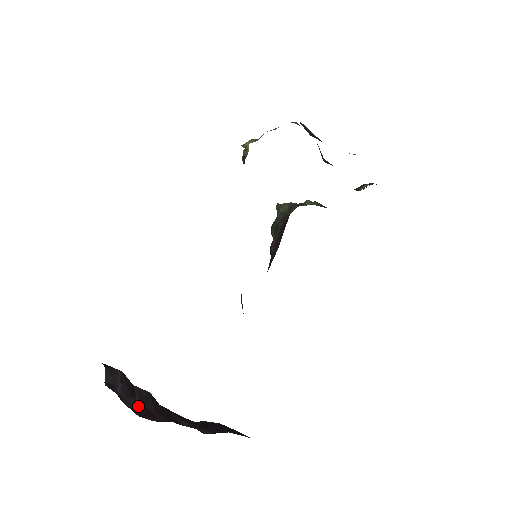
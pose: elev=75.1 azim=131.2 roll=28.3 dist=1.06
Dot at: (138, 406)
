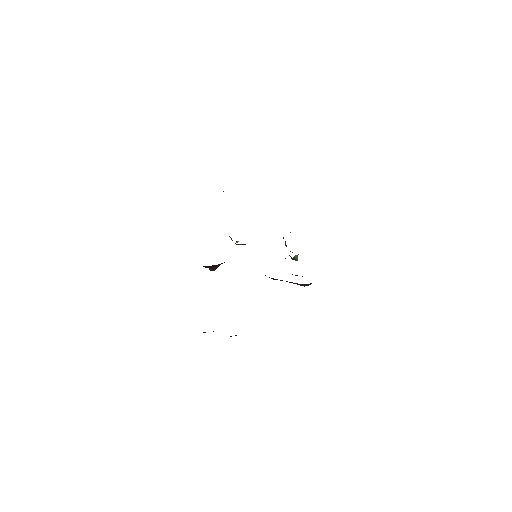
Dot at: occluded
